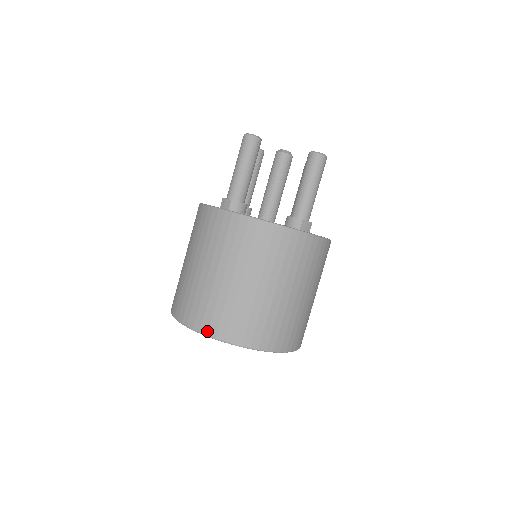
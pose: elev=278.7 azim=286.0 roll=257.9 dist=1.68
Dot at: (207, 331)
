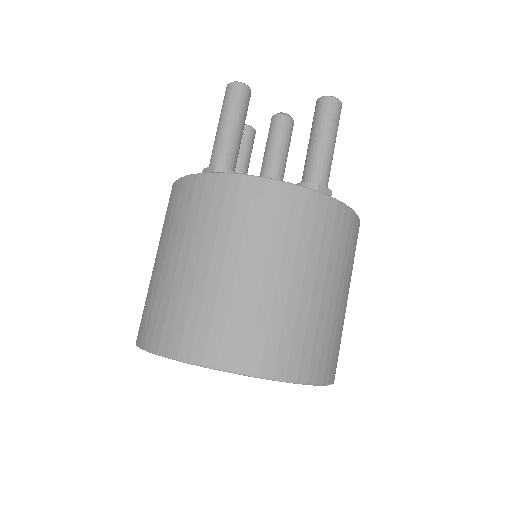
Dot at: (188, 355)
